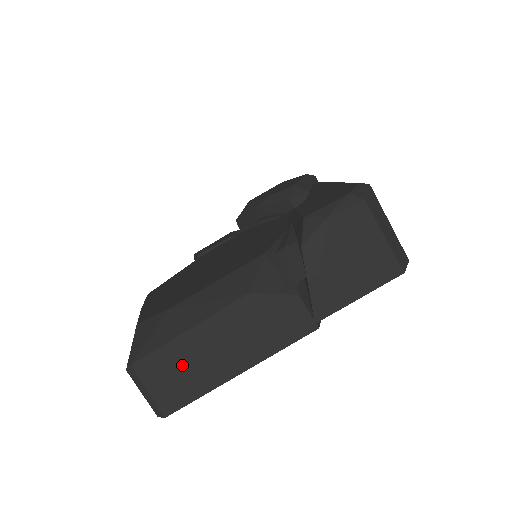
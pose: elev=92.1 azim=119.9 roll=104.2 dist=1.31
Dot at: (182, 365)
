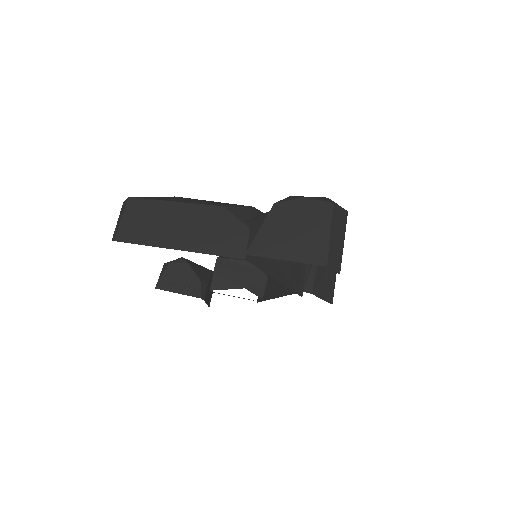
Dot at: (152, 218)
